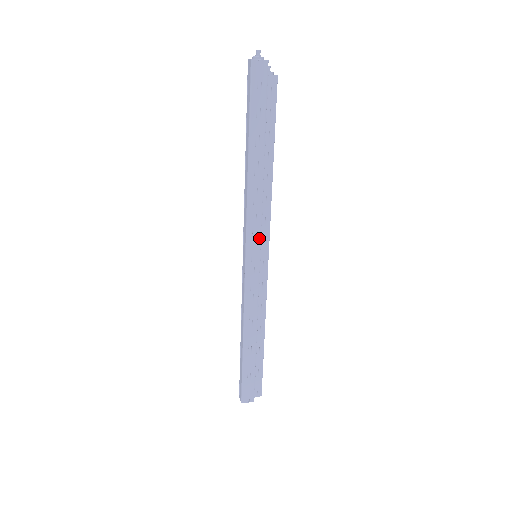
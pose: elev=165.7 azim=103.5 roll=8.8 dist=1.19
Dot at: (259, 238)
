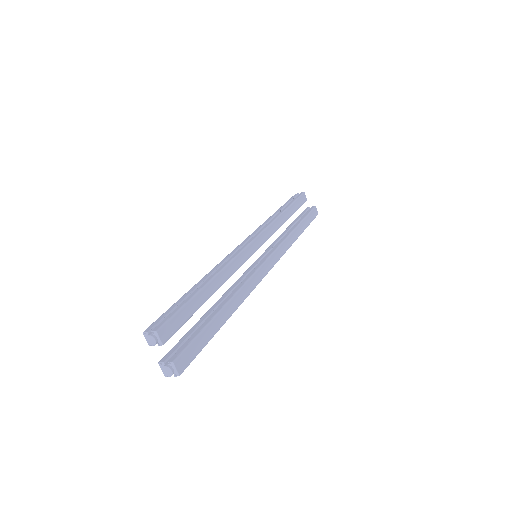
Dot at: (259, 234)
